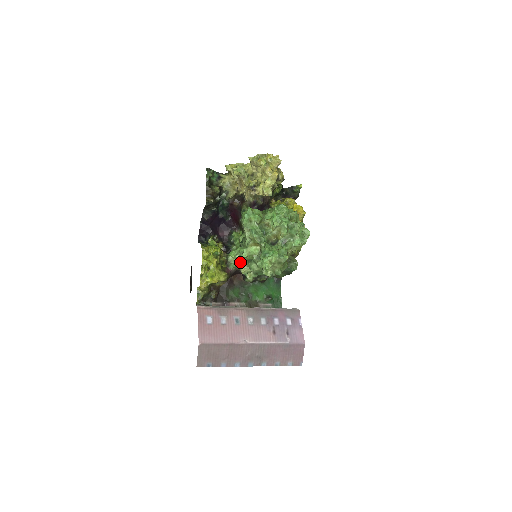
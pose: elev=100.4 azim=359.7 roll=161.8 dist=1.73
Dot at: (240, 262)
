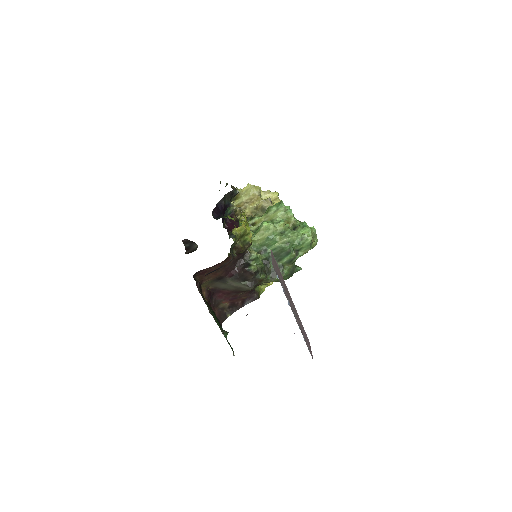
Dot at: (250, 248)
